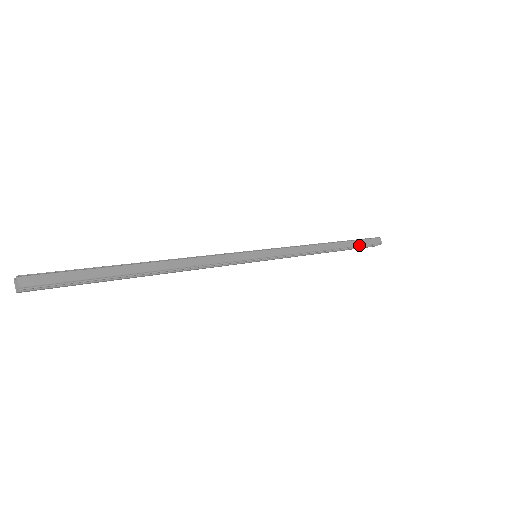
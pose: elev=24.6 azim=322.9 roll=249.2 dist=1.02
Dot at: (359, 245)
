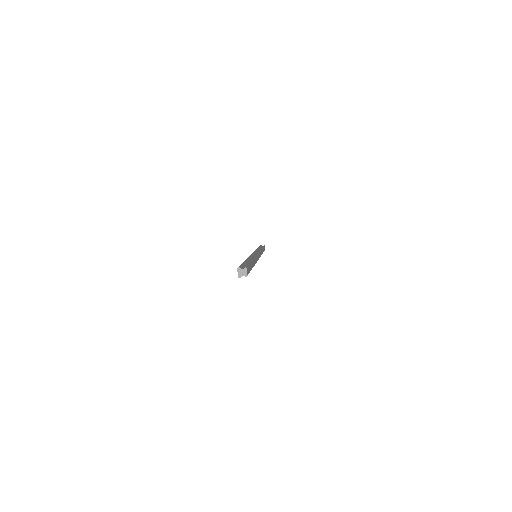
Dot at: occluded
